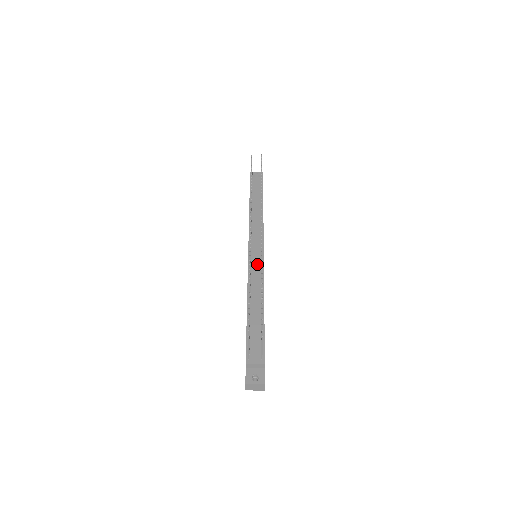
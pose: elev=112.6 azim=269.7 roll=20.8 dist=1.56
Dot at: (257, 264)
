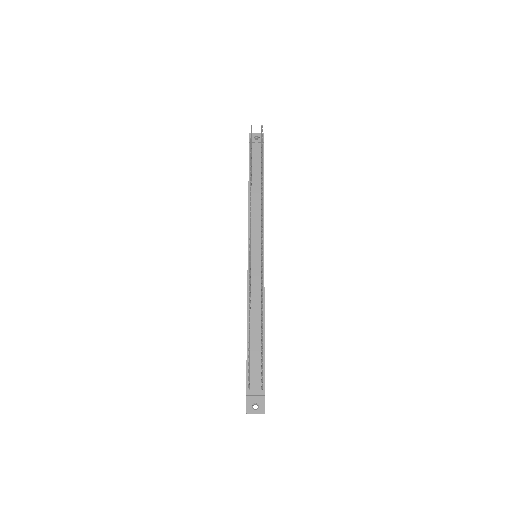
Dot at: (257, 270)
